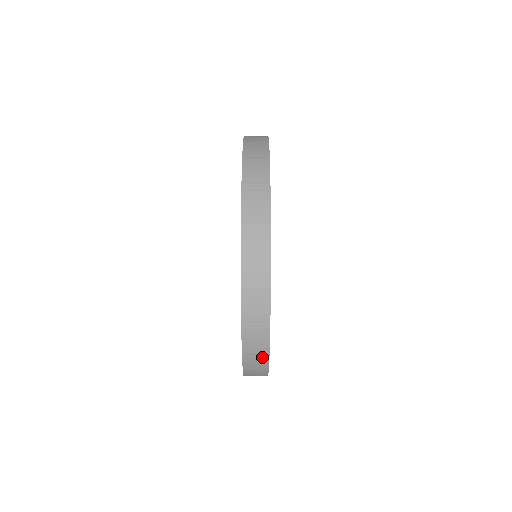
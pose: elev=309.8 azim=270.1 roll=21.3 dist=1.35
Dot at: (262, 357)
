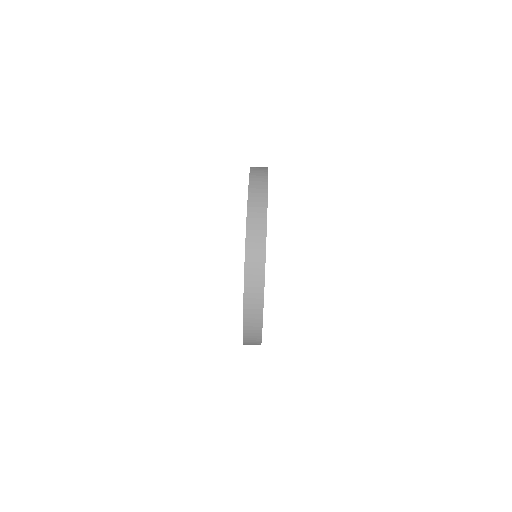
Dot at: occluded
